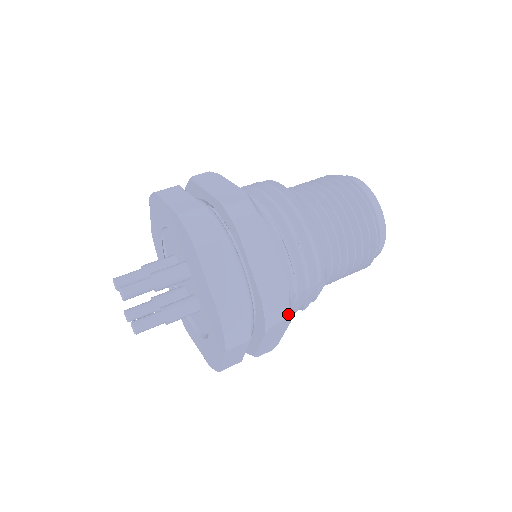
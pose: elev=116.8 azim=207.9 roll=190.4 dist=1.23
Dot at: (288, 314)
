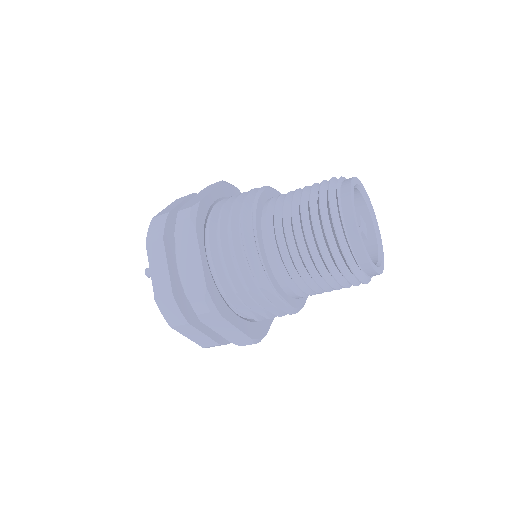
Dot at: (208, 308)
